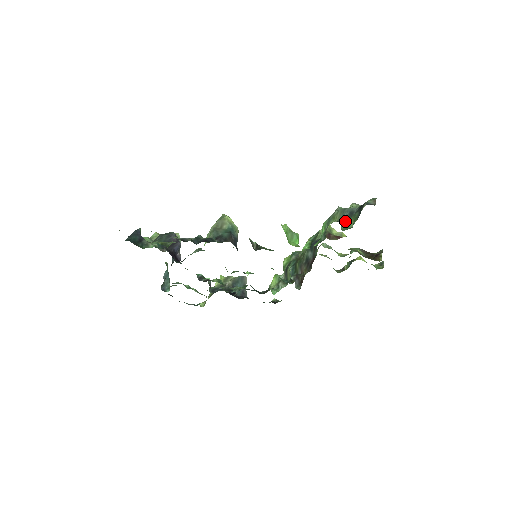
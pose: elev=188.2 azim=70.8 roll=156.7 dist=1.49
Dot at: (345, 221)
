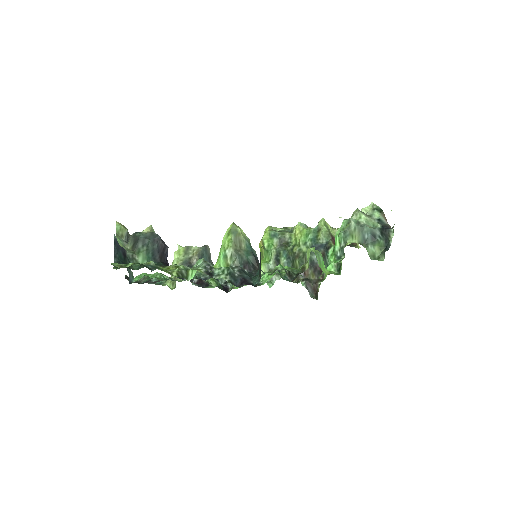
Dot at: (369, 246)
